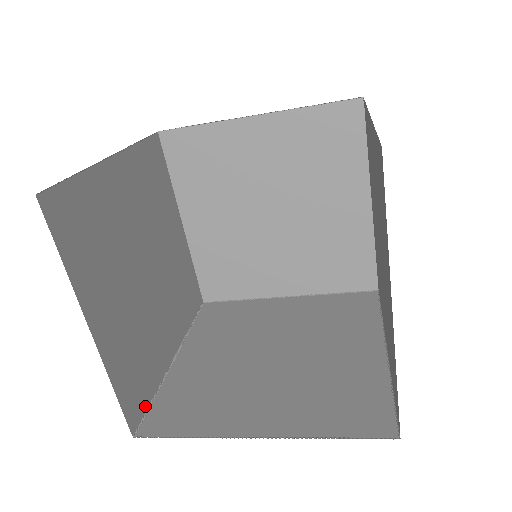
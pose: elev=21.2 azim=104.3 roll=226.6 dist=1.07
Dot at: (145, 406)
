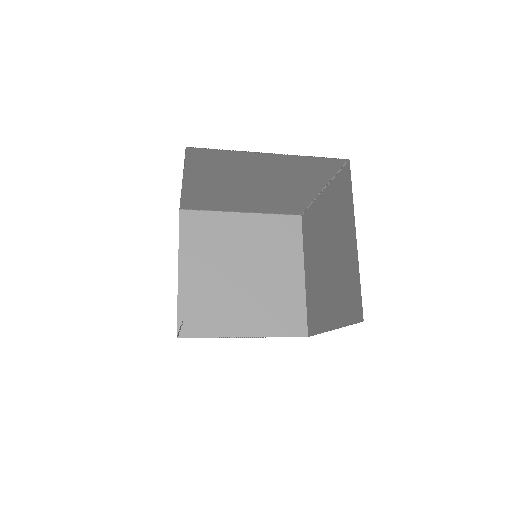
Dot at: occluded
